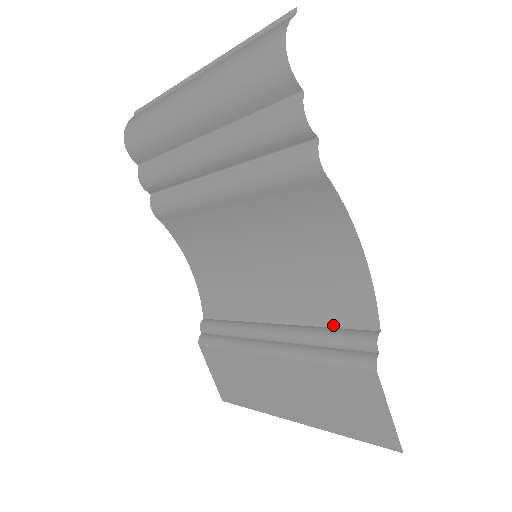
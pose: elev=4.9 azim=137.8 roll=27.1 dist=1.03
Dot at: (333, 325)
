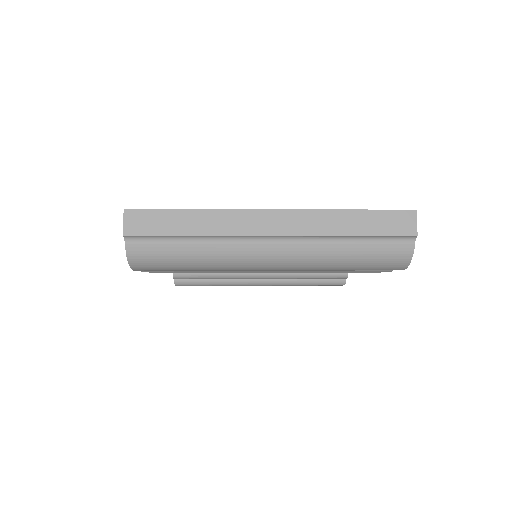
Dot at: occluded
